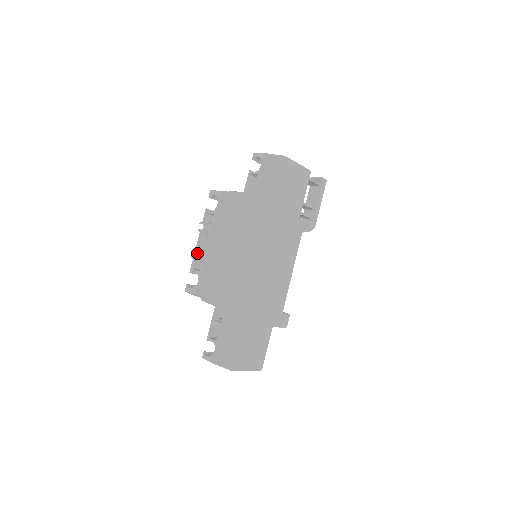
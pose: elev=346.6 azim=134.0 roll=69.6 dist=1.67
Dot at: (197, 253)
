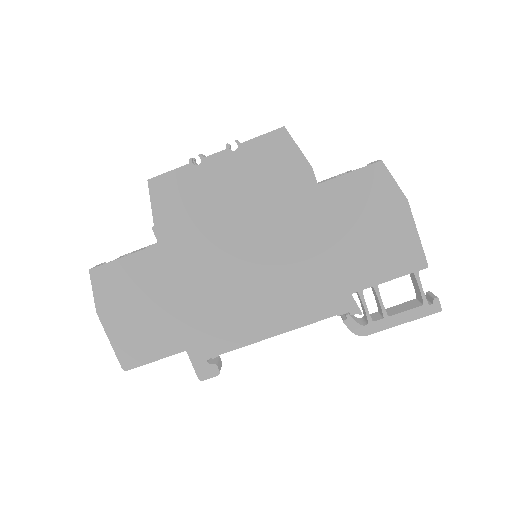
Dot at: occluded
